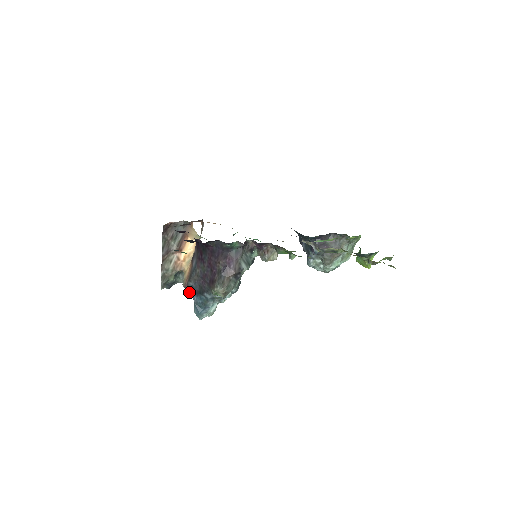
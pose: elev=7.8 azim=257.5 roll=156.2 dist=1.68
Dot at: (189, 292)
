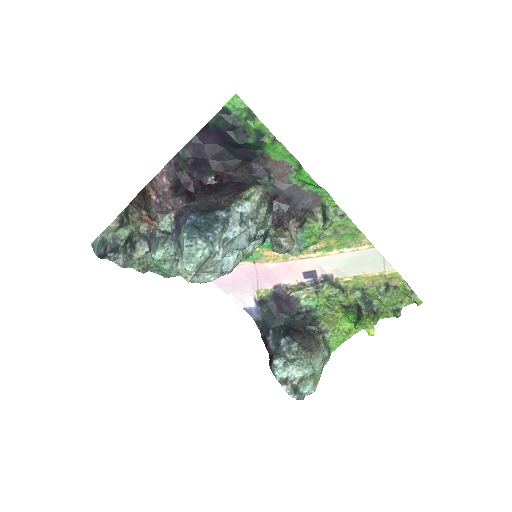
Dot at: (184, 212)
